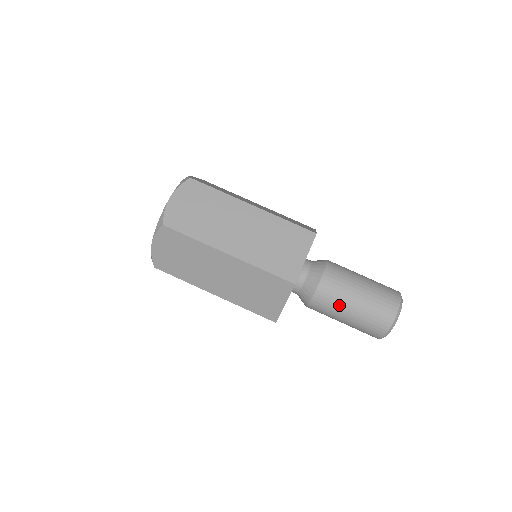
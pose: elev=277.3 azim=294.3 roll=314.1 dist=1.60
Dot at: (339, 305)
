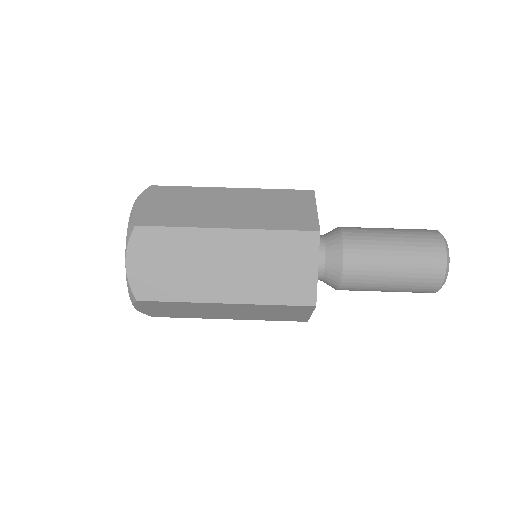
Dot at: (378, 256)
